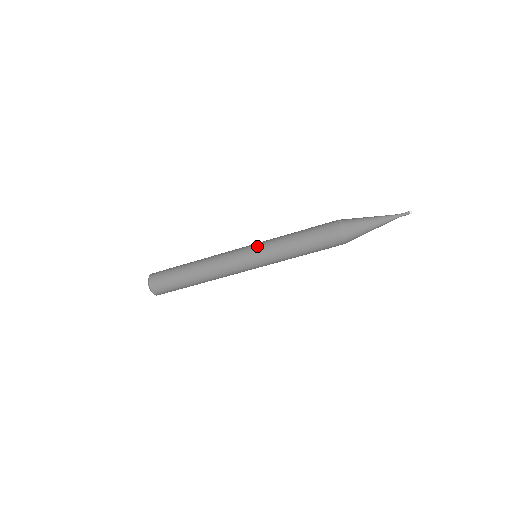
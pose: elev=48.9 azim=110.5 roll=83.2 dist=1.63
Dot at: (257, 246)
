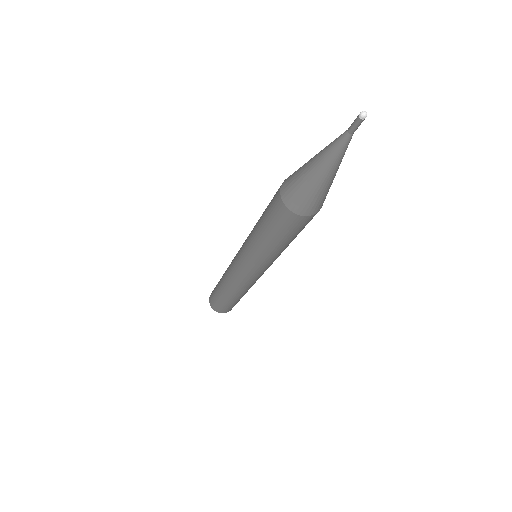
Dot at: (243, 261)
